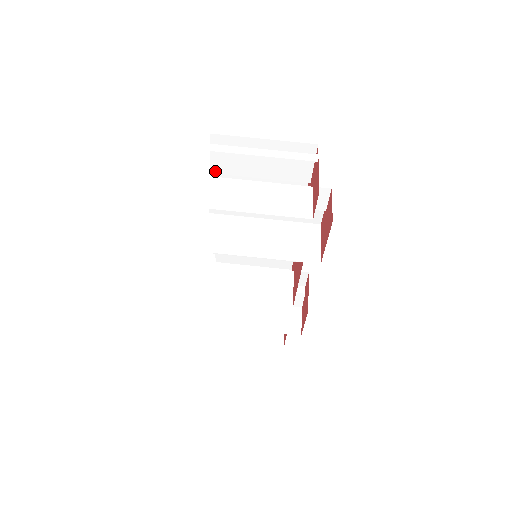
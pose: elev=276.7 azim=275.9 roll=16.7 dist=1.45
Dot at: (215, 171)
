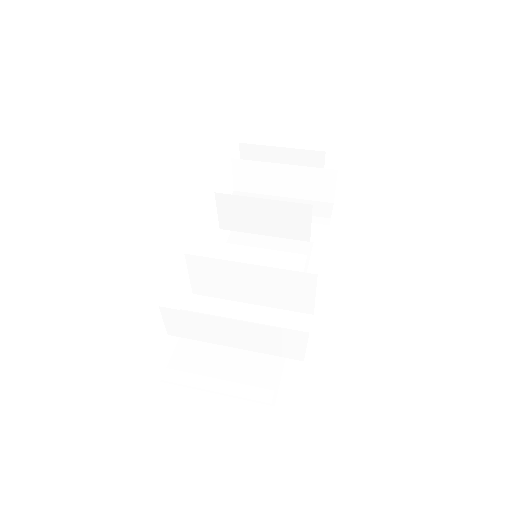
Dot at: occluded
